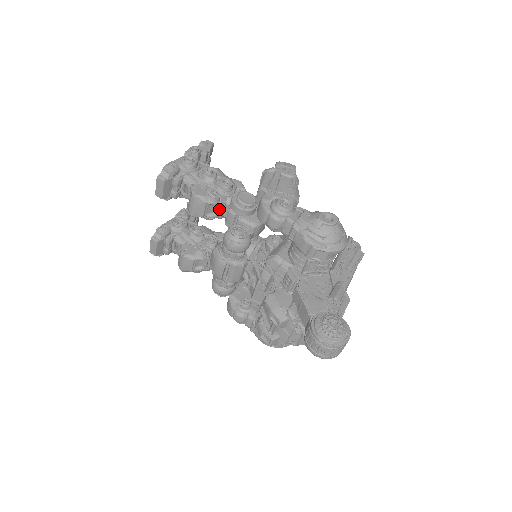
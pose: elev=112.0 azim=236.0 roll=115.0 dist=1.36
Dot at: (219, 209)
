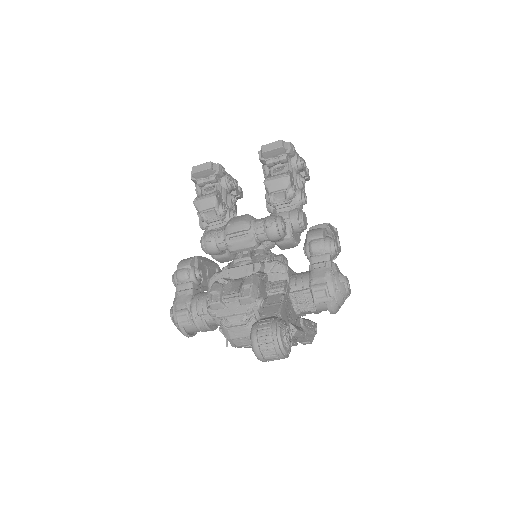
Dot at: (283, 203)
